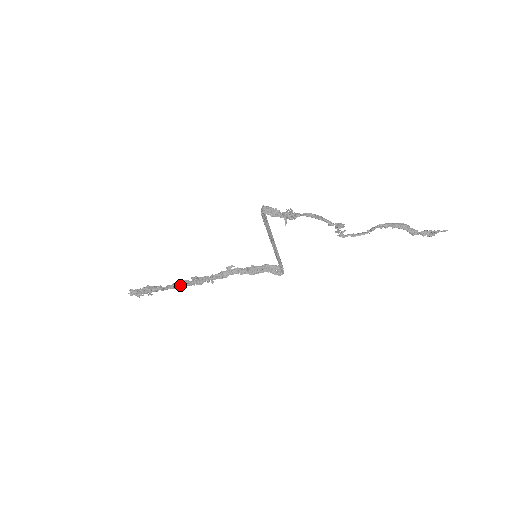
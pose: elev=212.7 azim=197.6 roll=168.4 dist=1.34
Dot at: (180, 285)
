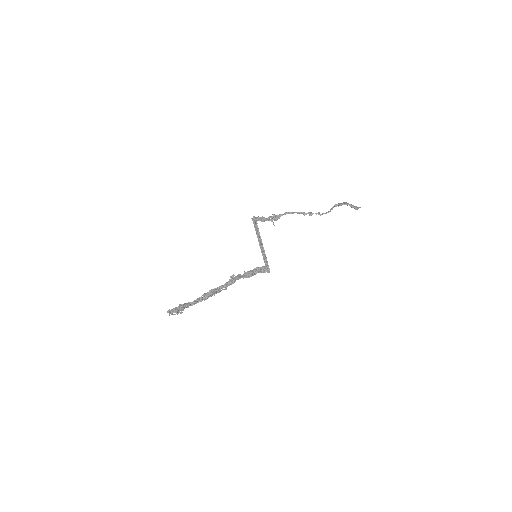
Dot at: (205, 297)
